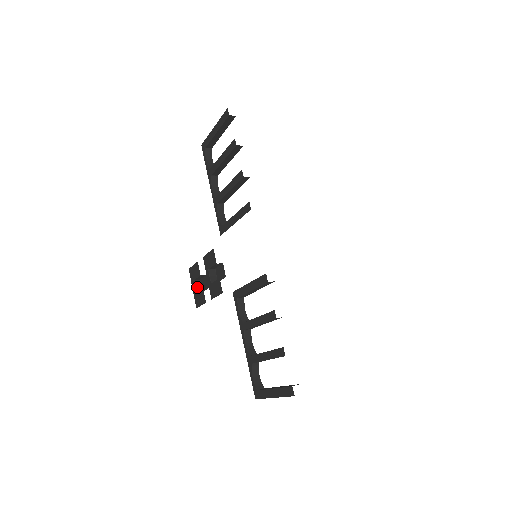
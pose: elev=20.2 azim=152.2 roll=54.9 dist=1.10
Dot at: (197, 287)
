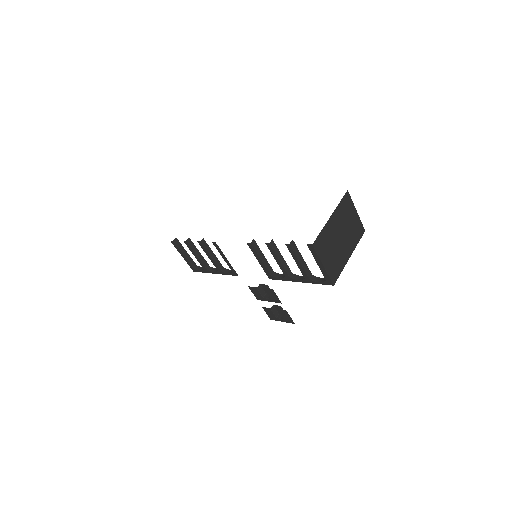
Dot at: (282, 317)
